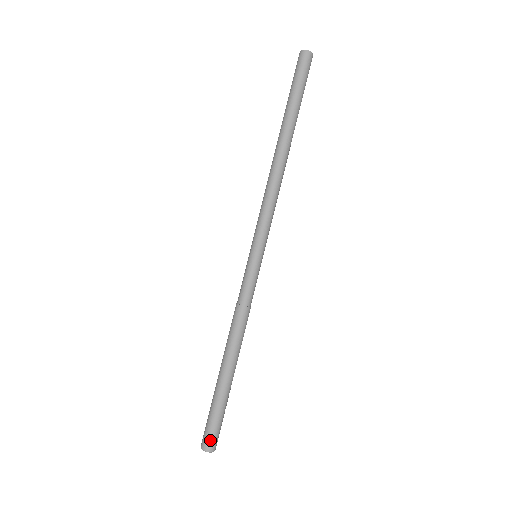
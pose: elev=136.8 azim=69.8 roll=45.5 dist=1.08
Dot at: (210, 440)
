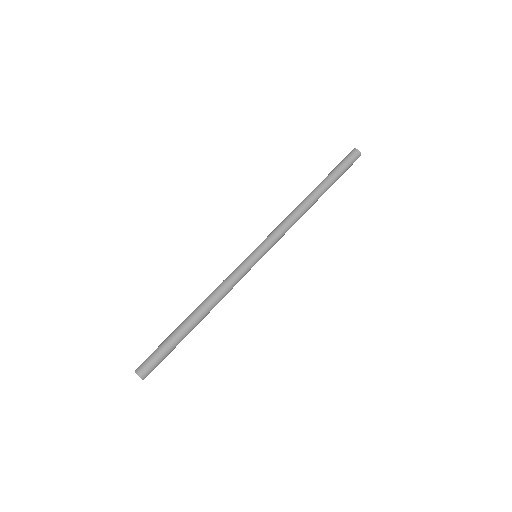
Dot at: (145, 366)
